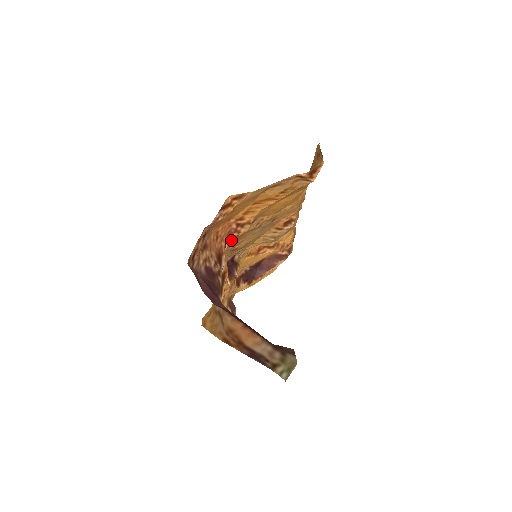
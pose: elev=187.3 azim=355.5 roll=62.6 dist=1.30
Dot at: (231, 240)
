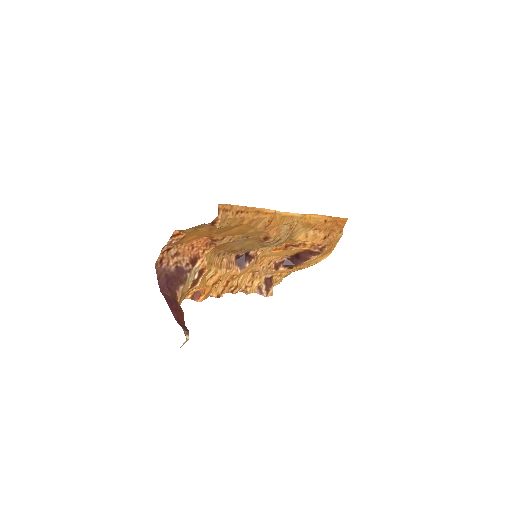
Dot at: (213, 248)
